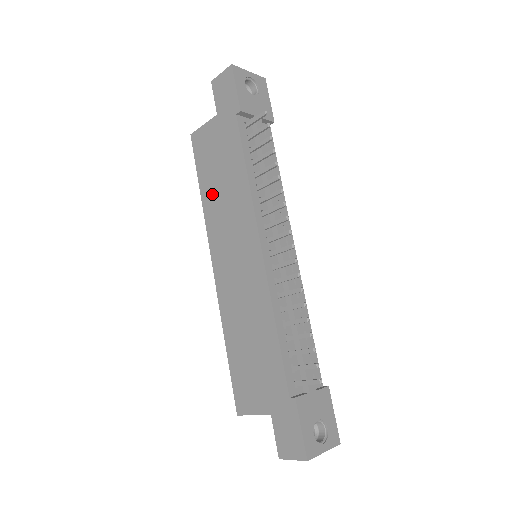
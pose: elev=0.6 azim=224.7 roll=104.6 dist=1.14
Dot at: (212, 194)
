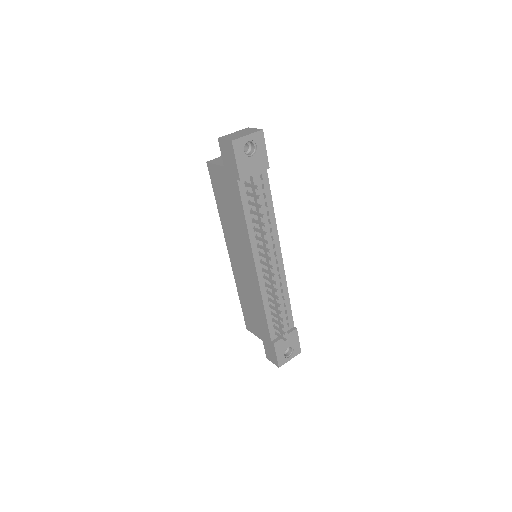
Dot at: (225, 215)
